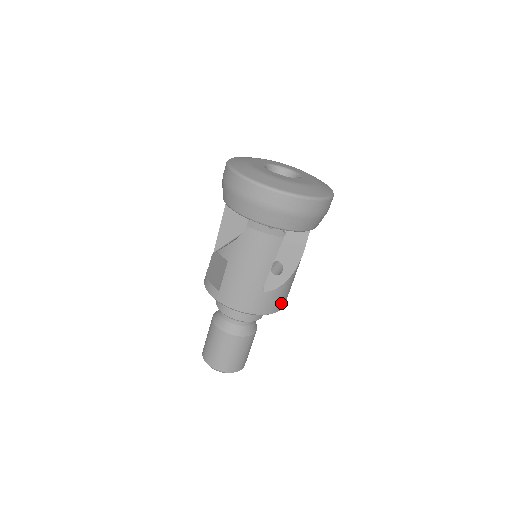
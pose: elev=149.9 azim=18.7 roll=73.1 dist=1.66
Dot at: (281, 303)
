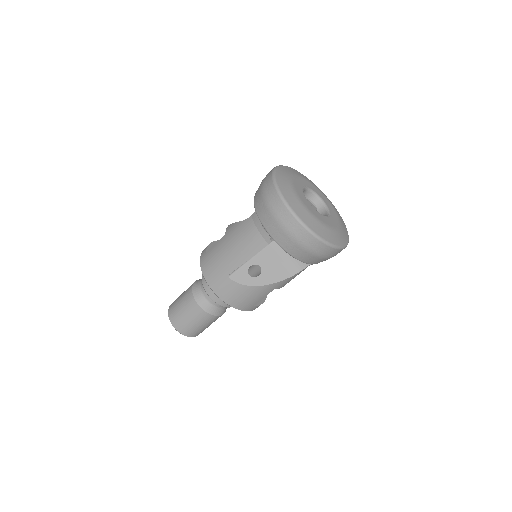
Dot at: (240, 303)
